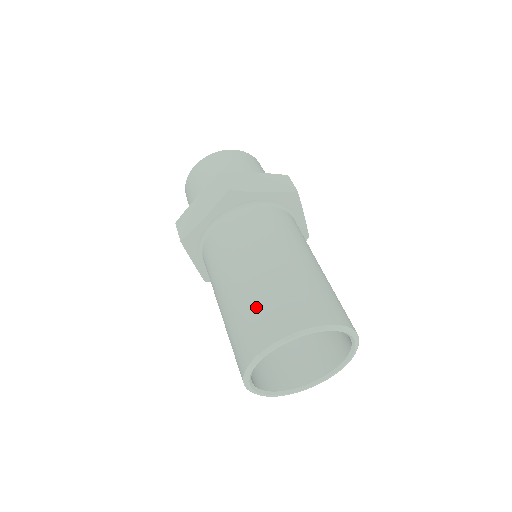
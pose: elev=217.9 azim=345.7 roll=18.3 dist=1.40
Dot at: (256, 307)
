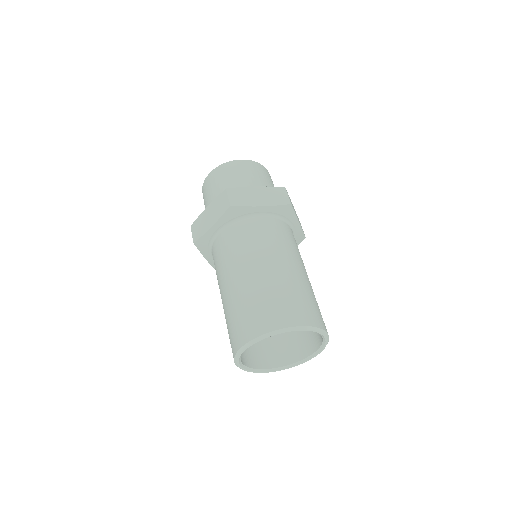
Dot at: occluded
